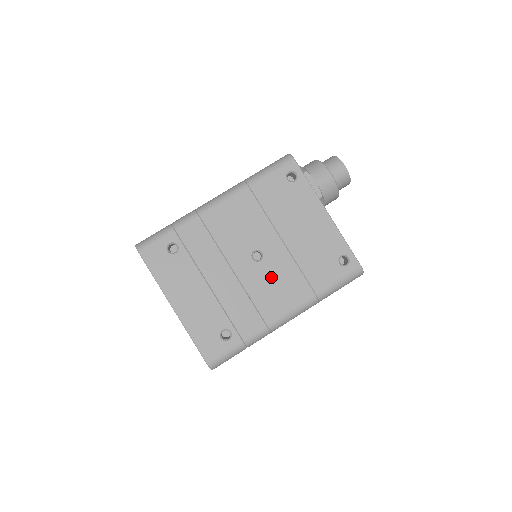
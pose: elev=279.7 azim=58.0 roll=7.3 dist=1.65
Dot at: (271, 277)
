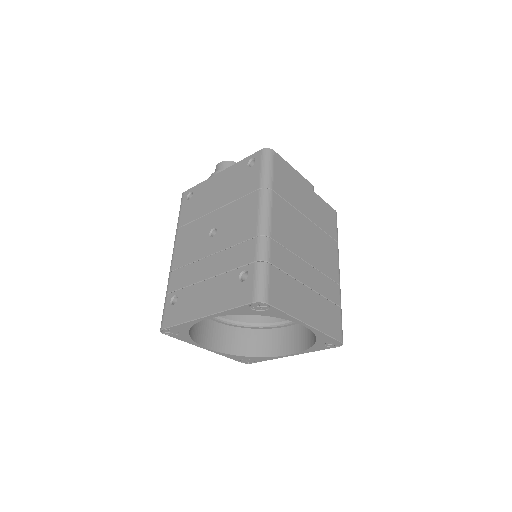
Dot at: (230, 225)
